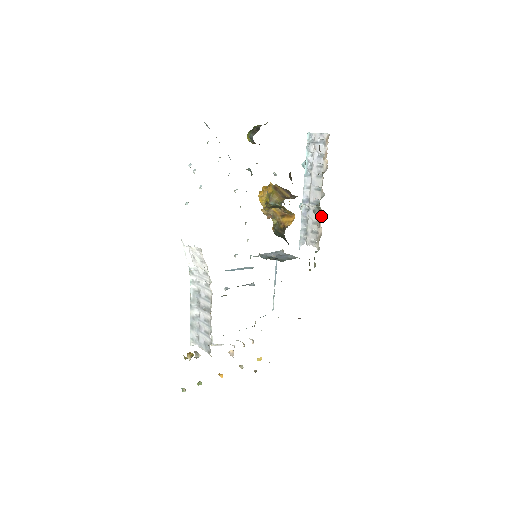
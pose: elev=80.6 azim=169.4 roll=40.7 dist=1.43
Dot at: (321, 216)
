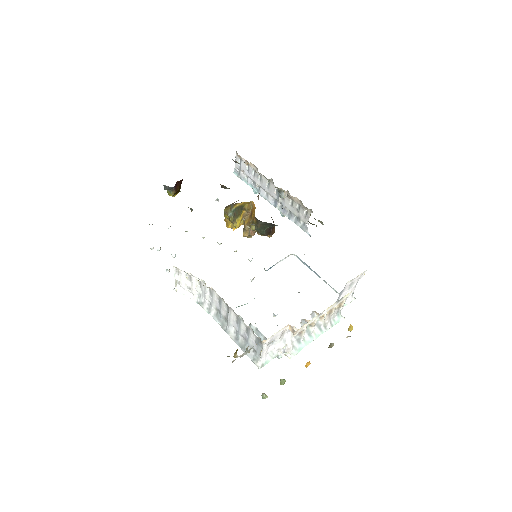
Dot at: (286, 192)
